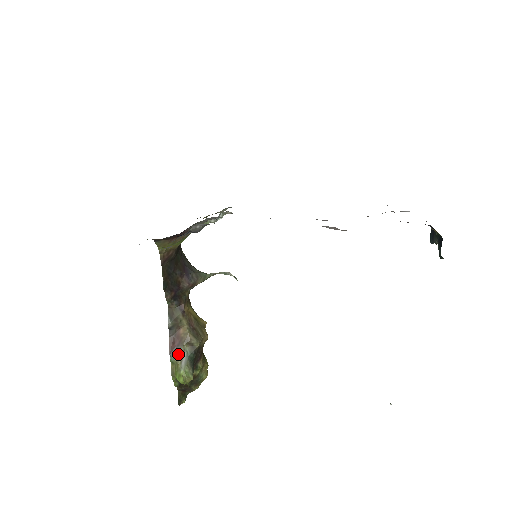
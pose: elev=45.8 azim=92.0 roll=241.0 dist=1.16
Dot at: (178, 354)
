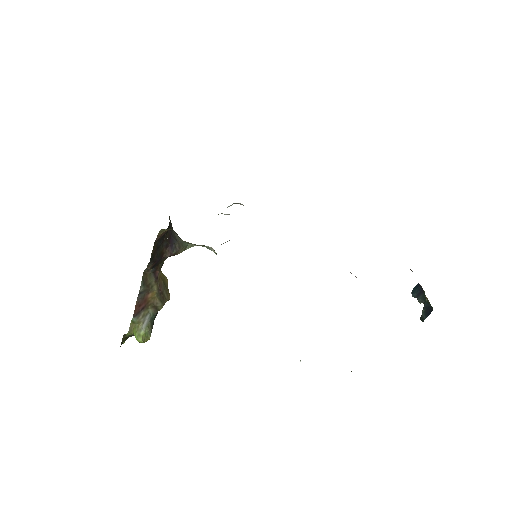
Dot at: (142, 316)
